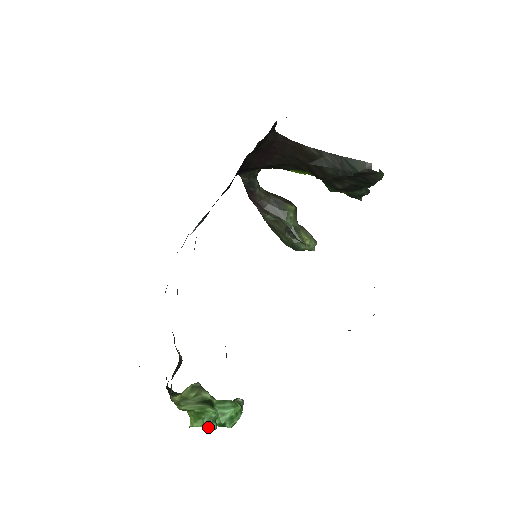
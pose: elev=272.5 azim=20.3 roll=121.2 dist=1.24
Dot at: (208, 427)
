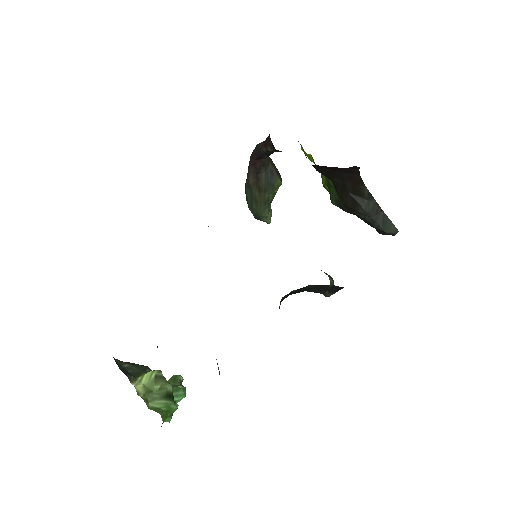
Dot at: (167, 421)
